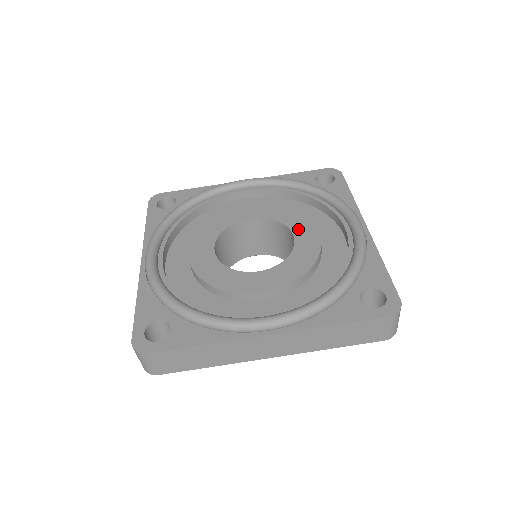
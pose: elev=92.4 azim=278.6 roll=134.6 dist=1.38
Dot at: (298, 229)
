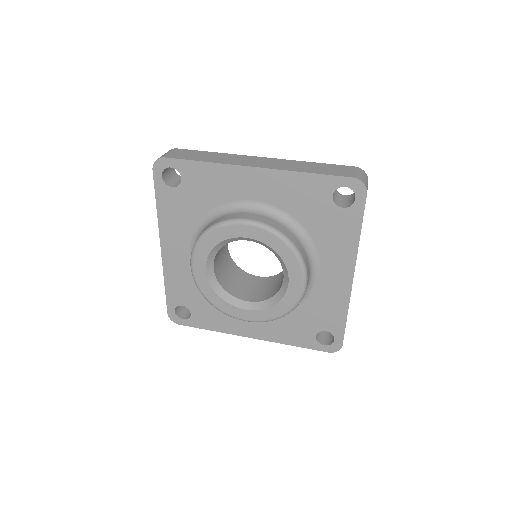
Dot at: occluded
